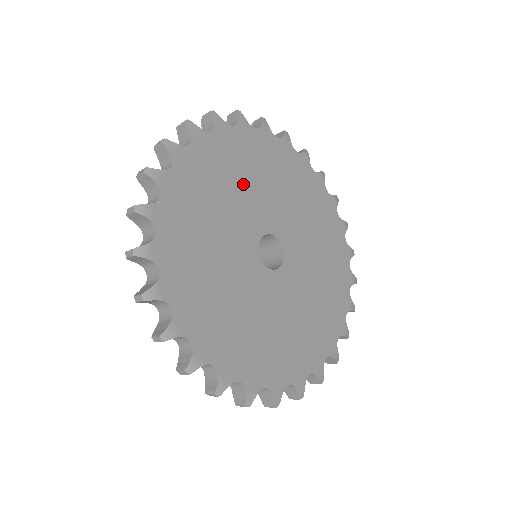
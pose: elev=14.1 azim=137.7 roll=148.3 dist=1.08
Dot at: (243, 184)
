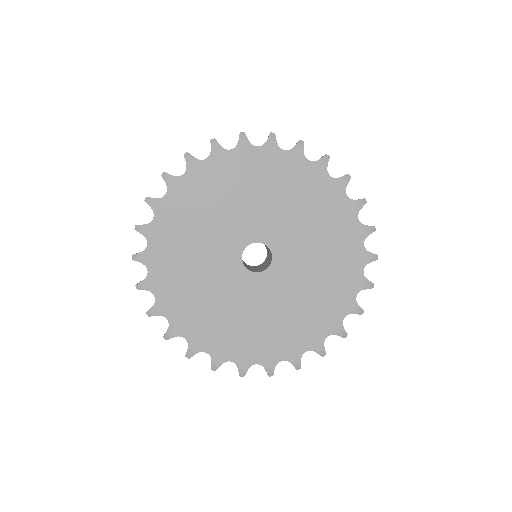
Dot at: (235, 201)
